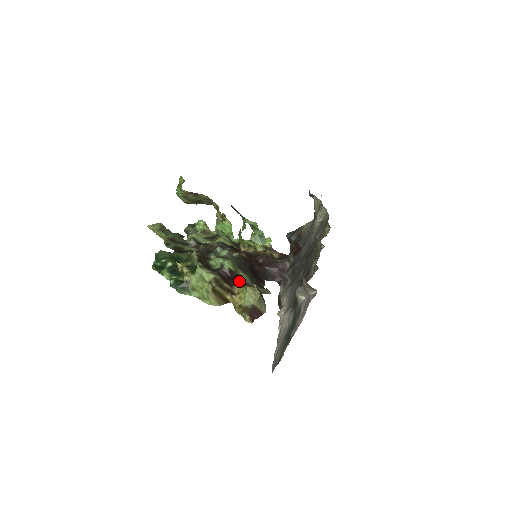
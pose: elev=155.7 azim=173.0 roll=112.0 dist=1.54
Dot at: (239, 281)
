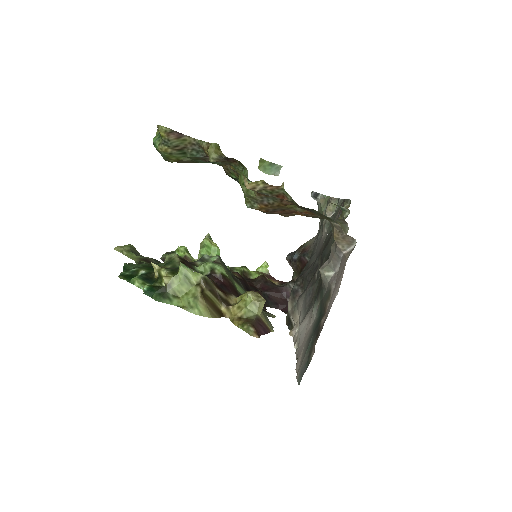
Dot at: (235, 291)
